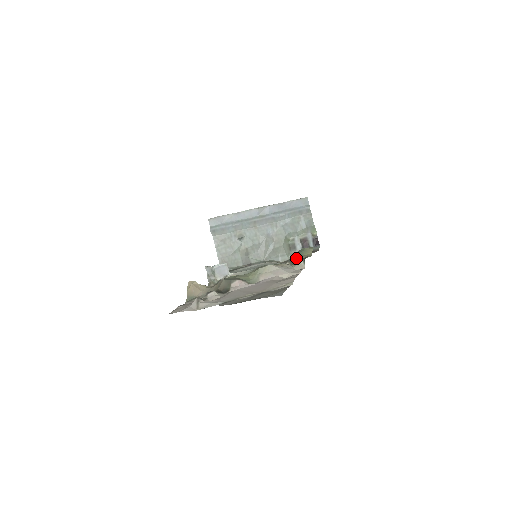
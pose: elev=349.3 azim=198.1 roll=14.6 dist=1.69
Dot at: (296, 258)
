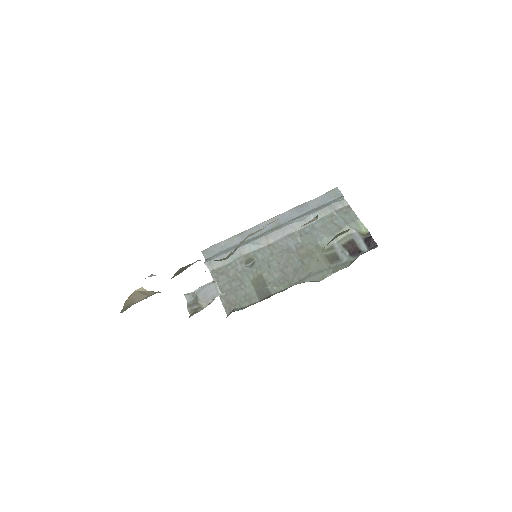
Dot at: occluded
